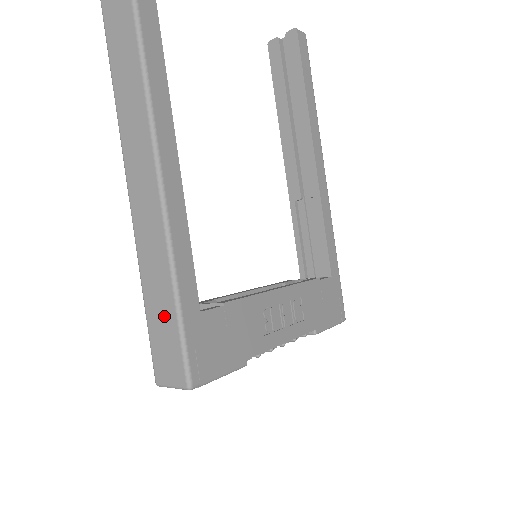
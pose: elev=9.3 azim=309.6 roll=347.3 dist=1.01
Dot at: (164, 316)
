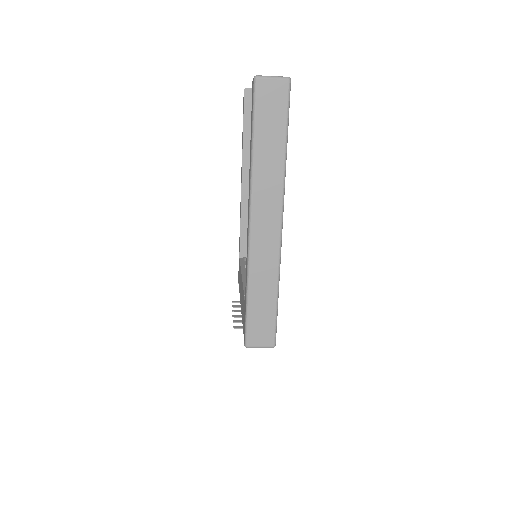
Dot at: (265, 310)
